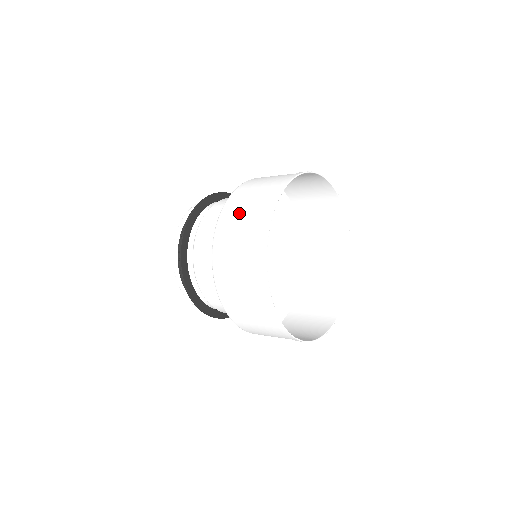
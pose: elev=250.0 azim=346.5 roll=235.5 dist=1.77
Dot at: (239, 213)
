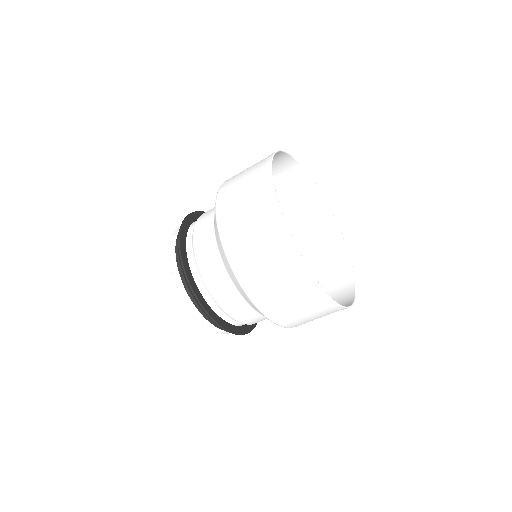
Dot at: occluded
